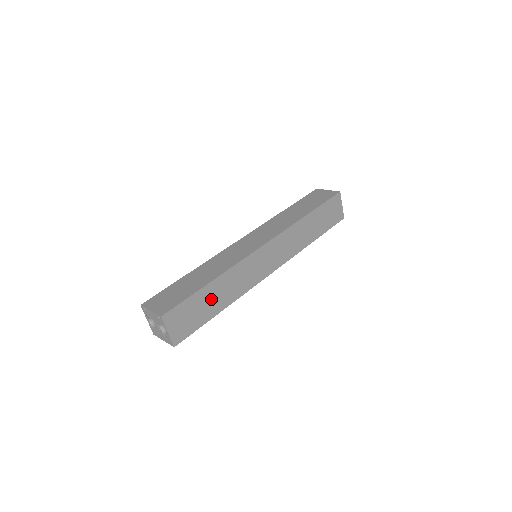
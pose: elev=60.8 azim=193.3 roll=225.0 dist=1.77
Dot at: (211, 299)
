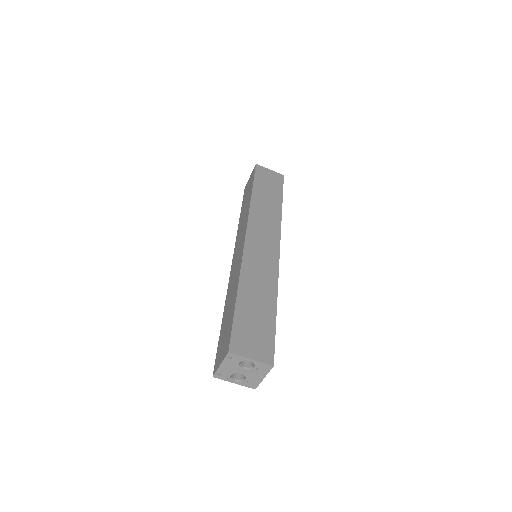
Dot at: (255, 305)
